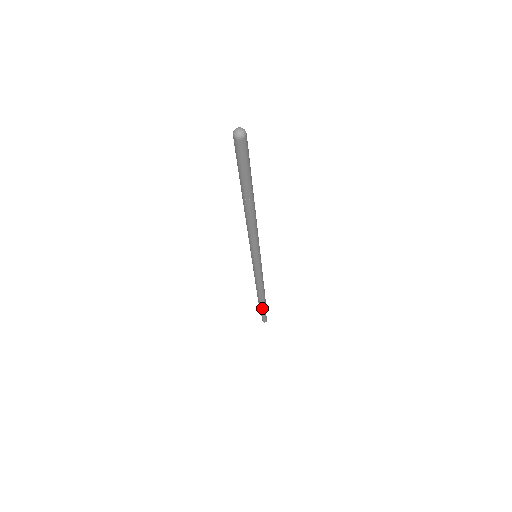
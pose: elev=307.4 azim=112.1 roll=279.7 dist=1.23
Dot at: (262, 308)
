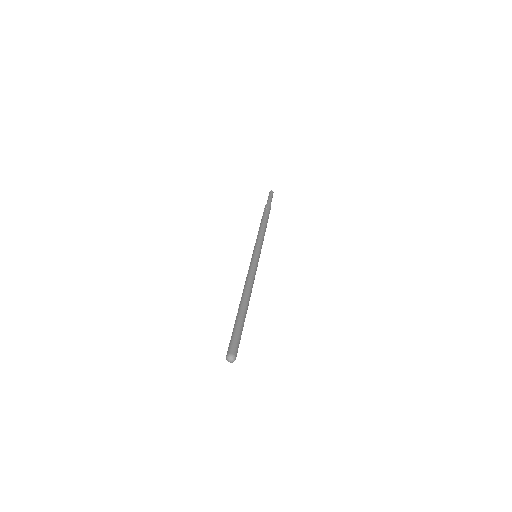
Dot at: occluded
